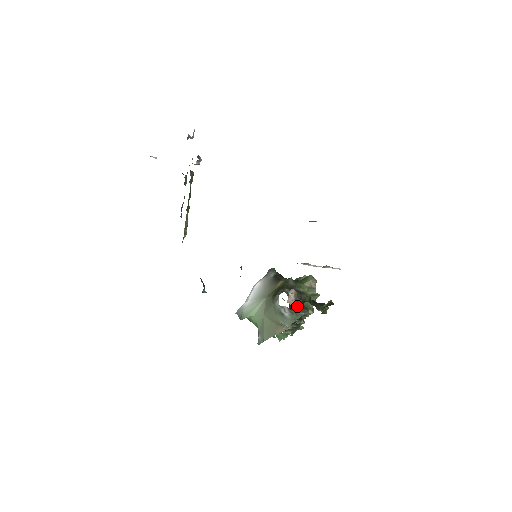
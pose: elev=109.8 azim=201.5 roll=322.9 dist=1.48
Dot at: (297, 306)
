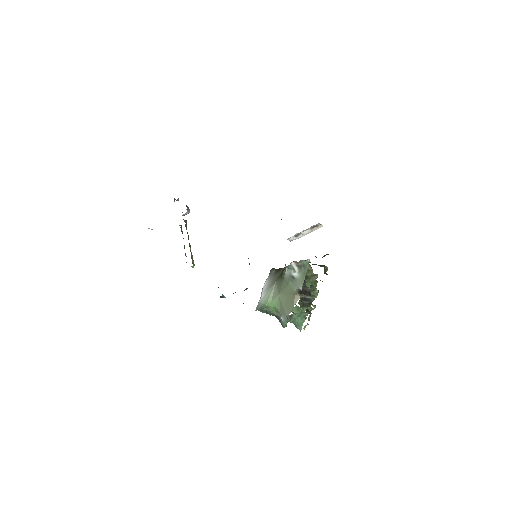
Dot at: (303, 283)
